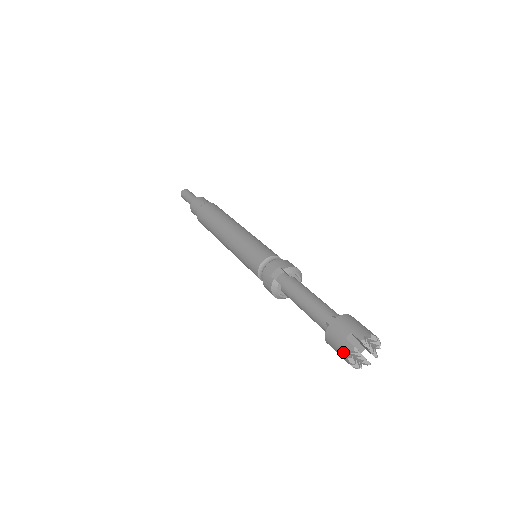
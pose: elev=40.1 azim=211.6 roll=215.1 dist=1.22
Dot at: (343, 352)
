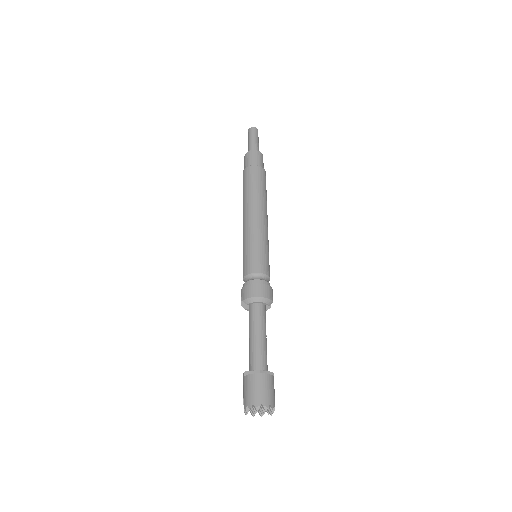
Dot at: occluded
